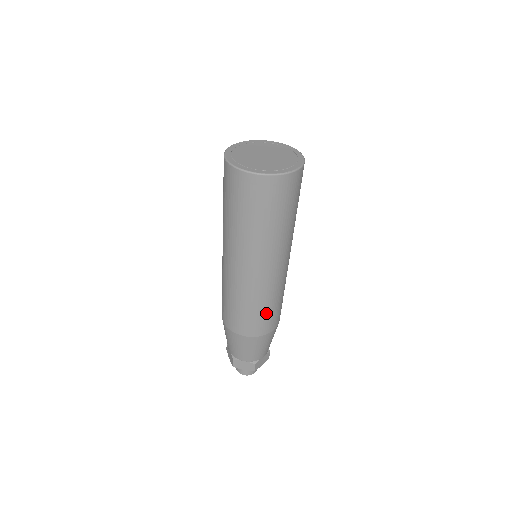
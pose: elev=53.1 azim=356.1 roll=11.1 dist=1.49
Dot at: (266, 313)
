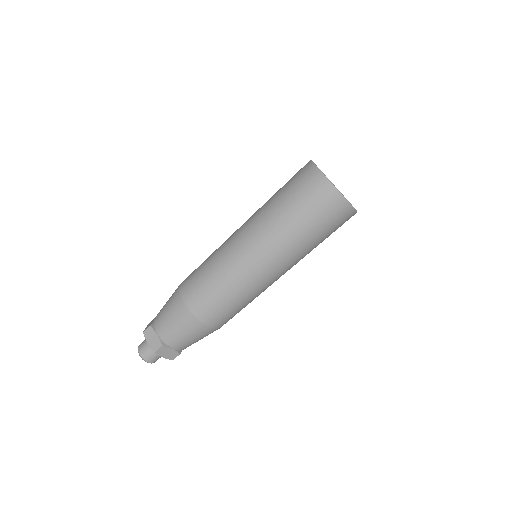
Dot at: (240, 310)
